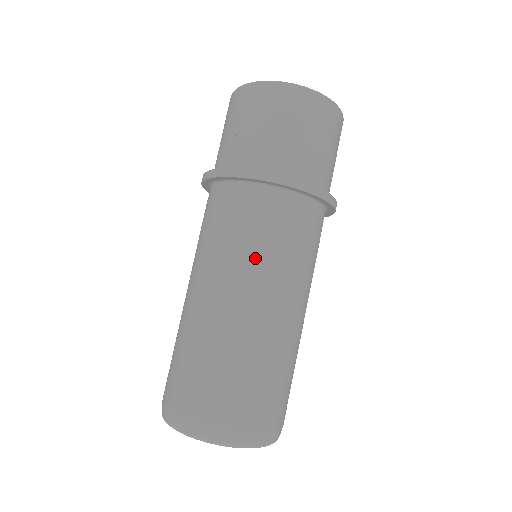
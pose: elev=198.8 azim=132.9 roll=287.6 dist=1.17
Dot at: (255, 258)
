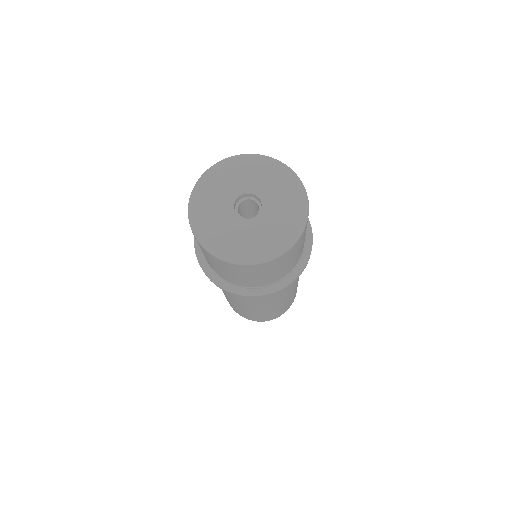
Dot at: occluded
